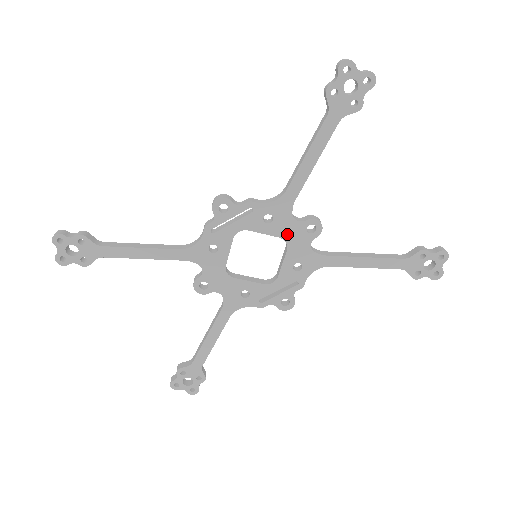
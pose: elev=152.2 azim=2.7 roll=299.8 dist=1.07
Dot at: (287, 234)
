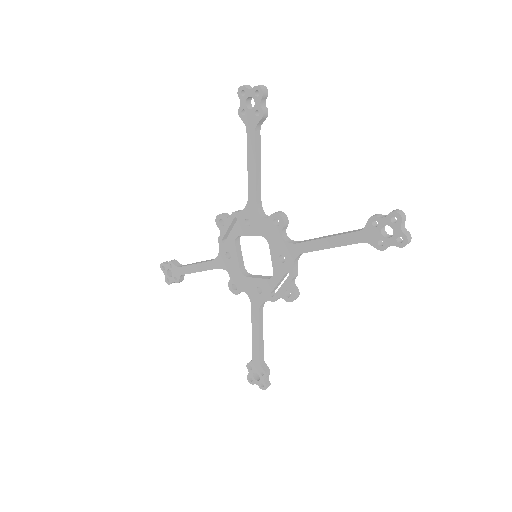
Dot at: (263, 232)
